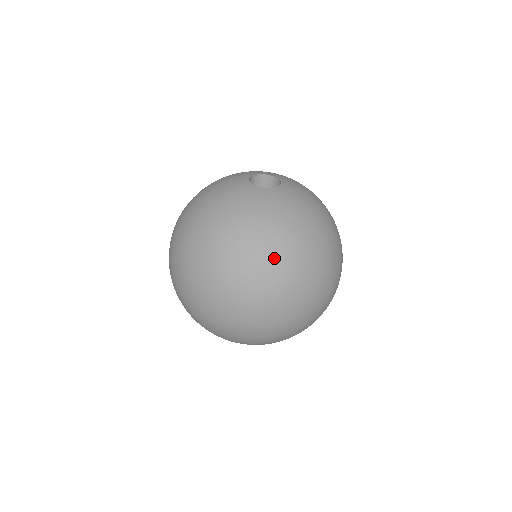
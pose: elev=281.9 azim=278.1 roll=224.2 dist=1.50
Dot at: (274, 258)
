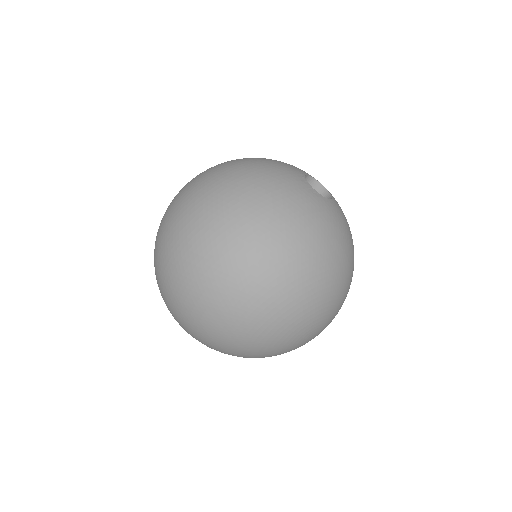
Dot at: (251, 227)
